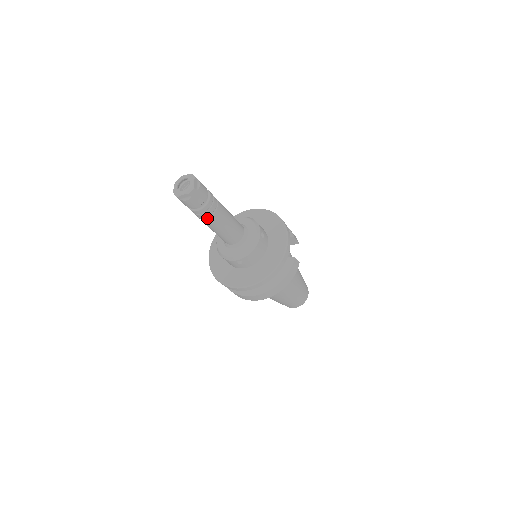
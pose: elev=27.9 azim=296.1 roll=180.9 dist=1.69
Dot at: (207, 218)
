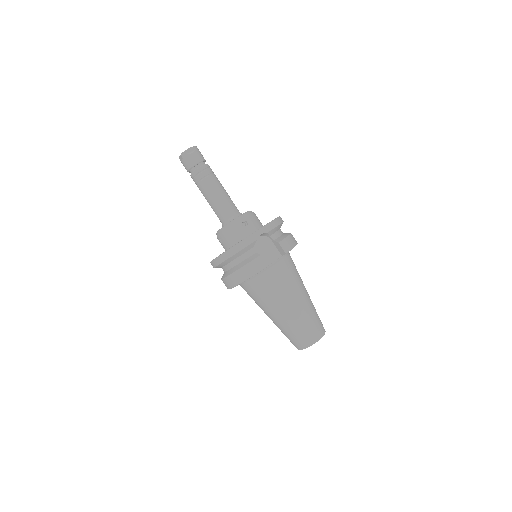
Dot at: (198, 185)
